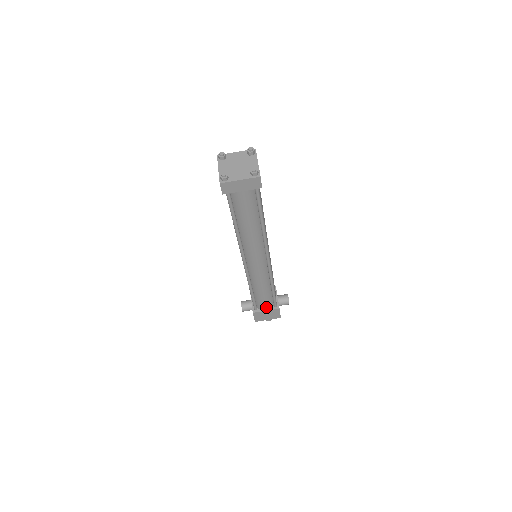
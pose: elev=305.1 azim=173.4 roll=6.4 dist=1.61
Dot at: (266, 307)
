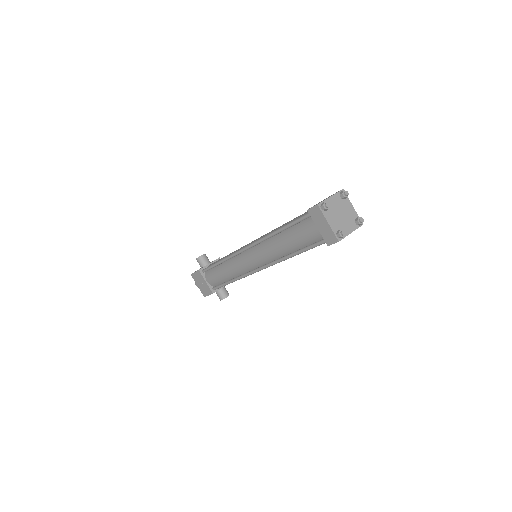
Dot at: (209, 280)
